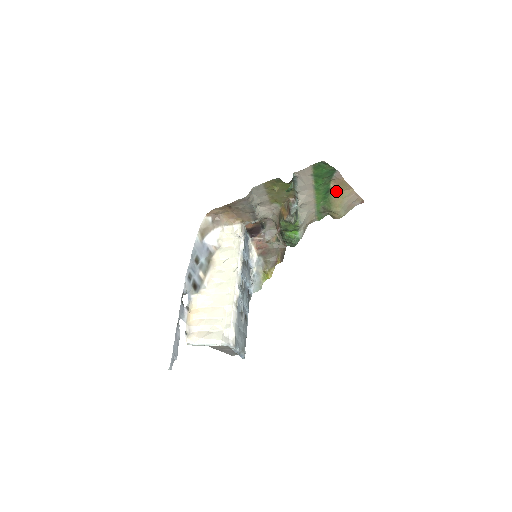
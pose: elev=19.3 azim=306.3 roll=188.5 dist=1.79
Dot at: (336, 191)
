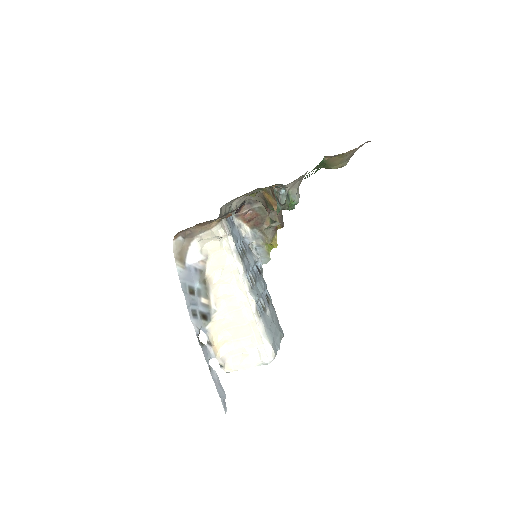
Dot at: occluded
